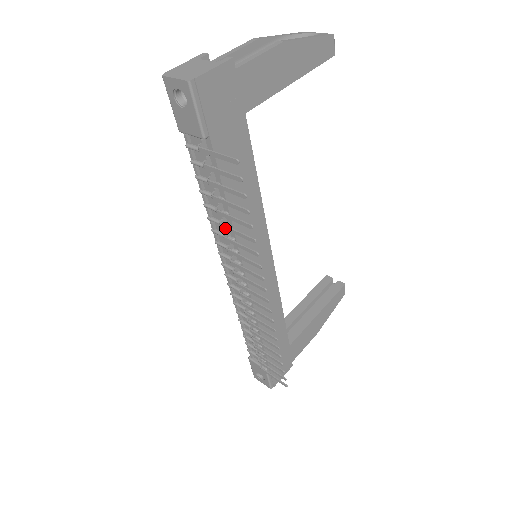
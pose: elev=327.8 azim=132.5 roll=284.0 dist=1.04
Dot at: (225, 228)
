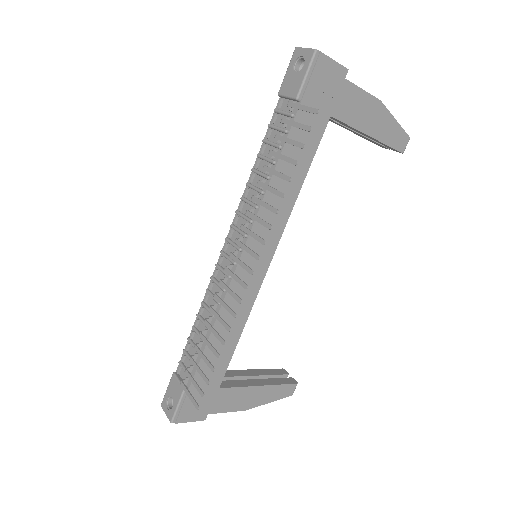
Dot at: (261, 184)
